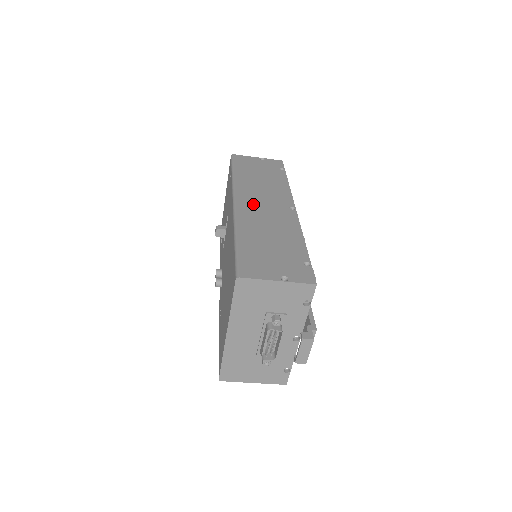
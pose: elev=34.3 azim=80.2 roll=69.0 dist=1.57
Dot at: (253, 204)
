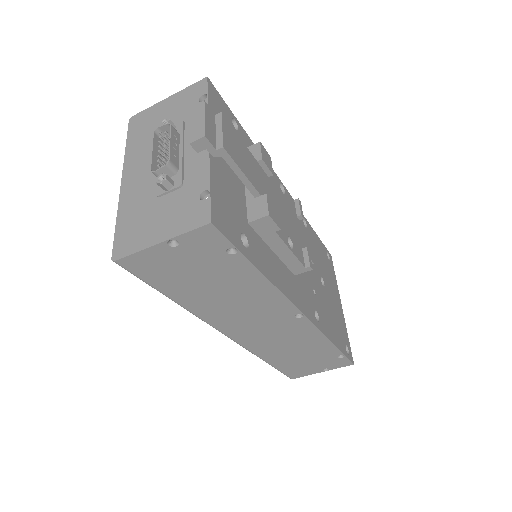
Dot at: occluded
